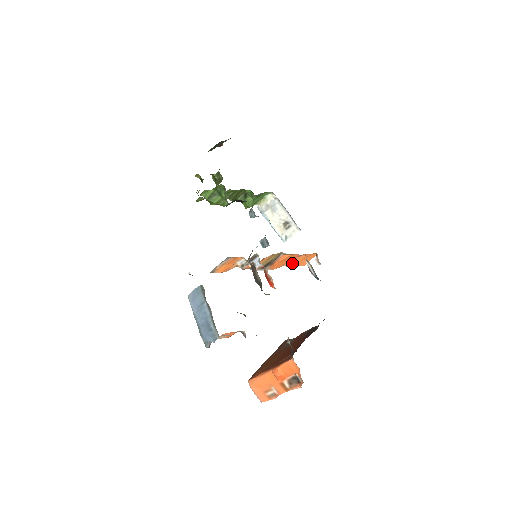
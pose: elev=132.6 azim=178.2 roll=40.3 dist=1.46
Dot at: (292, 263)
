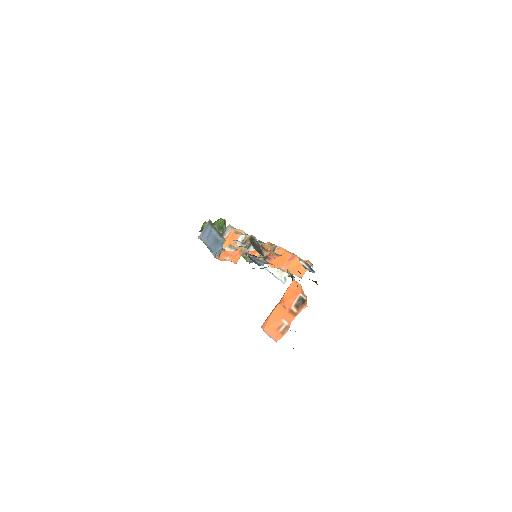
Dot at: (289, 268)
